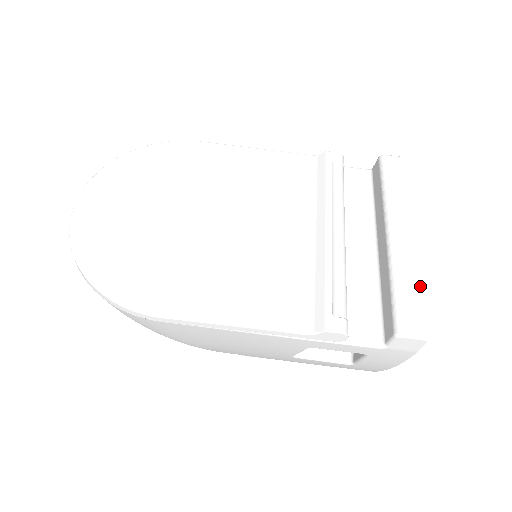
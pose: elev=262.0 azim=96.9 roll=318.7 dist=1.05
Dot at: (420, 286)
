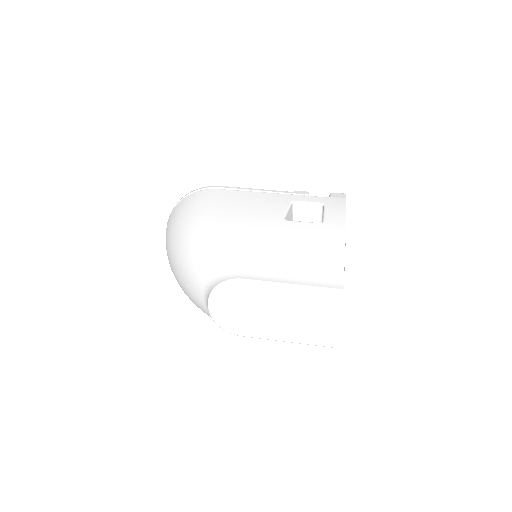
Dot at: occluded
